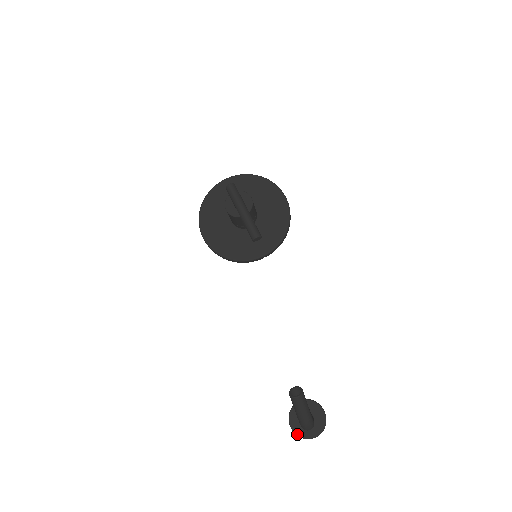
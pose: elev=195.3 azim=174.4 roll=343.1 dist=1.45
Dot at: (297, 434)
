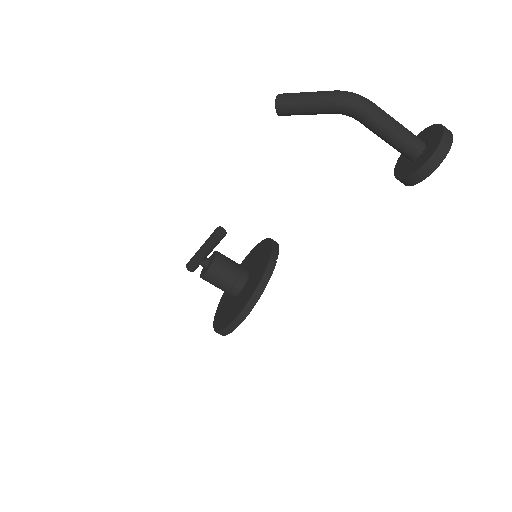
Dot at: (429, 157)
